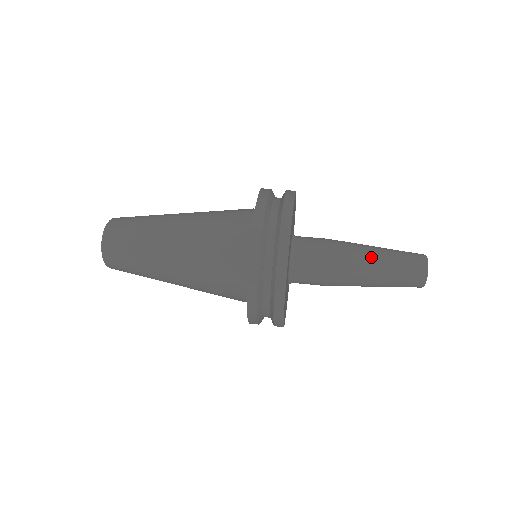
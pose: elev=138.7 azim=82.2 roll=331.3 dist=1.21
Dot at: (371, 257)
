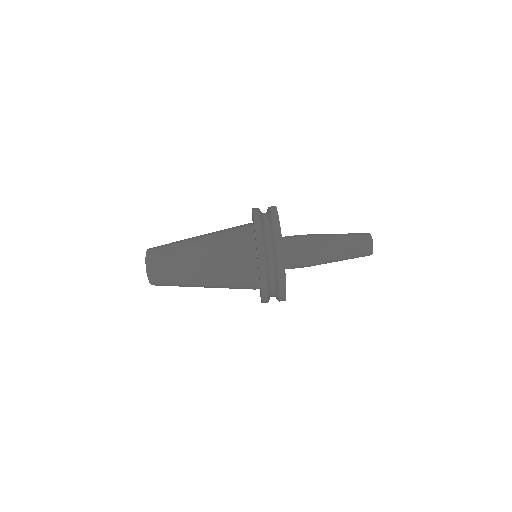
Dot at: (334, 239)
